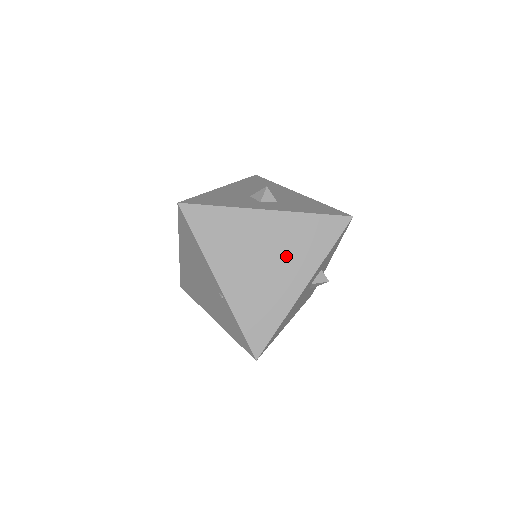
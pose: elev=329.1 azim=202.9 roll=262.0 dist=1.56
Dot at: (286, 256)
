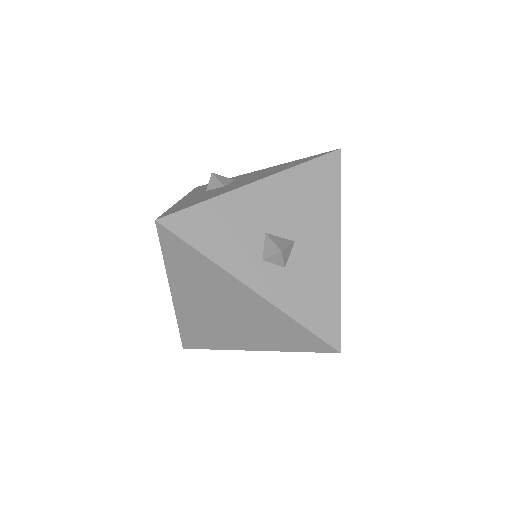
Dot at: (248, 325)
